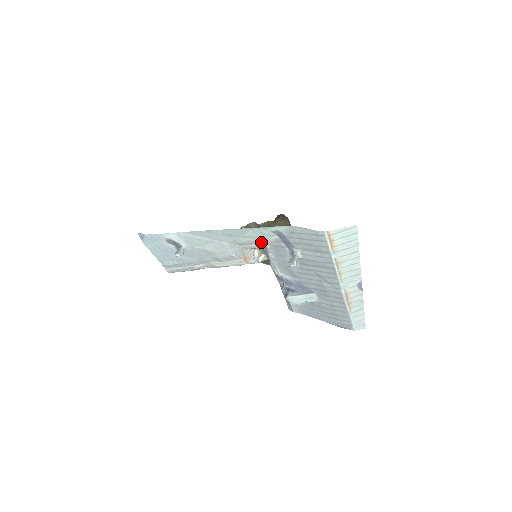
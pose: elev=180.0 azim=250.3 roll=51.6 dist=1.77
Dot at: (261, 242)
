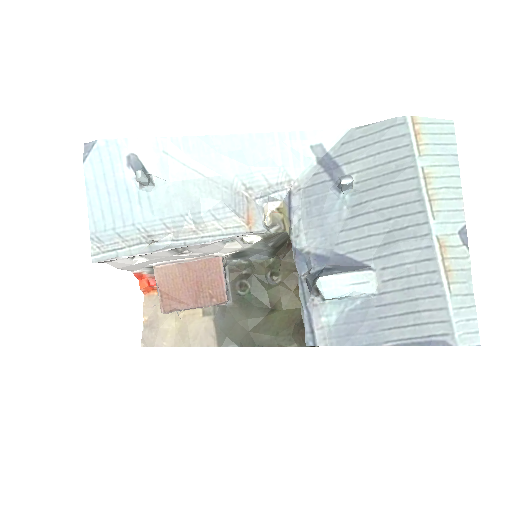
Dot at: (284, 182)
